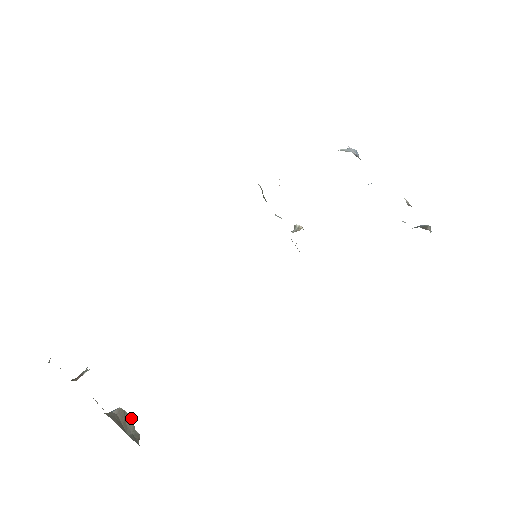
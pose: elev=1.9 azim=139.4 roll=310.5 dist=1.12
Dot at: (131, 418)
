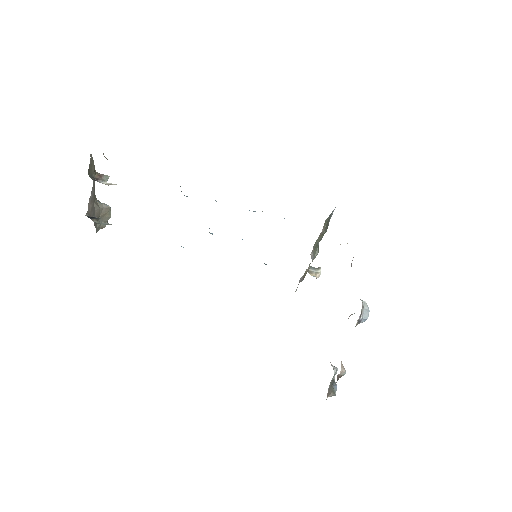
Dot at: (110, 216)
